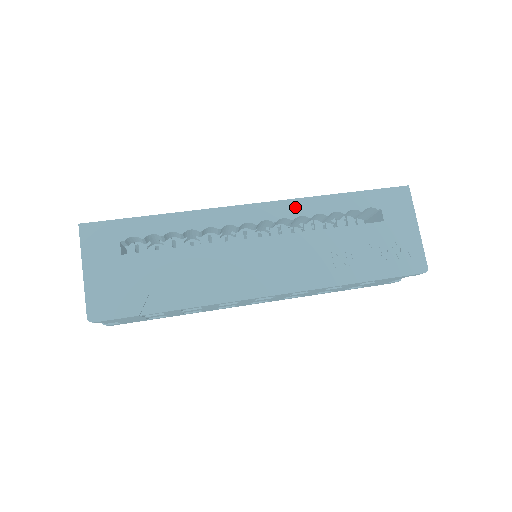
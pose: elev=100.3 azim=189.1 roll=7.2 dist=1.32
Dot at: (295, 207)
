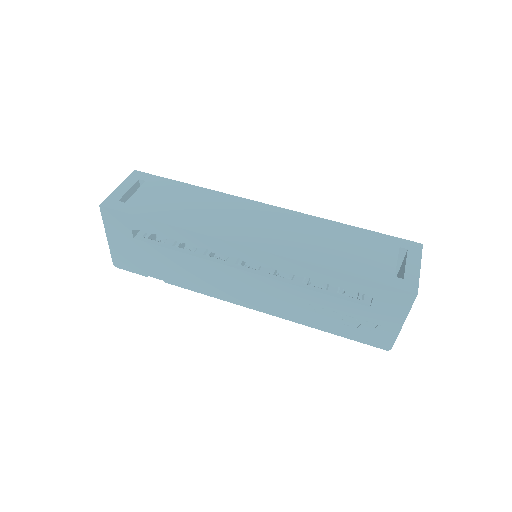
Dot at: (286, 264)
